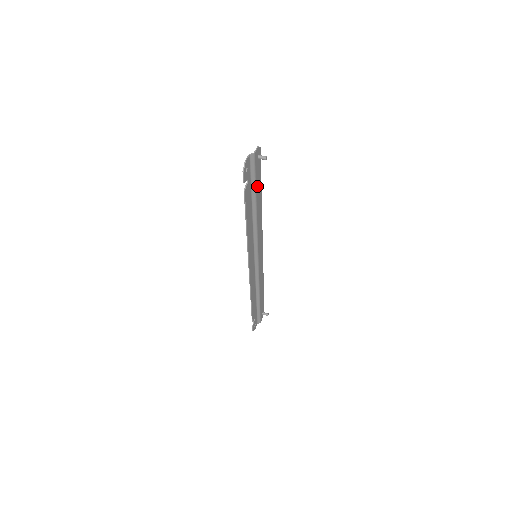
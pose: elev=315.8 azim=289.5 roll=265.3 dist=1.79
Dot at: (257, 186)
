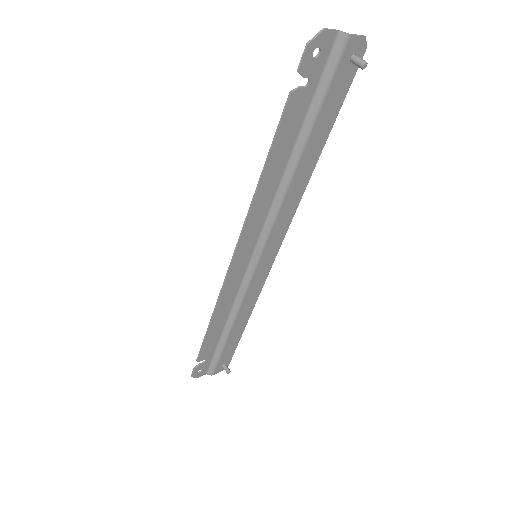
Dot at: (321, 119)
